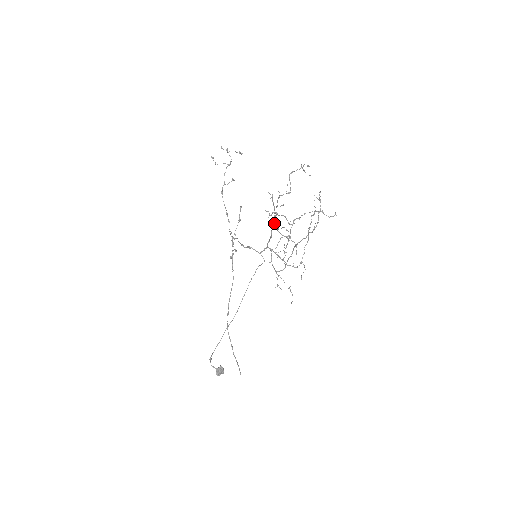
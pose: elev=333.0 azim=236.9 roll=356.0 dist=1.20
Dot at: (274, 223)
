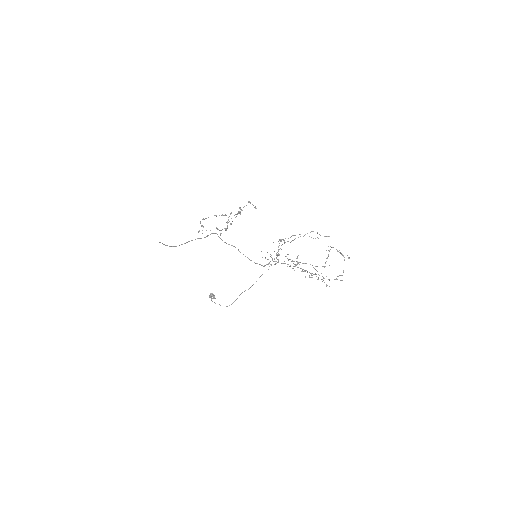
Dot at: occluded
